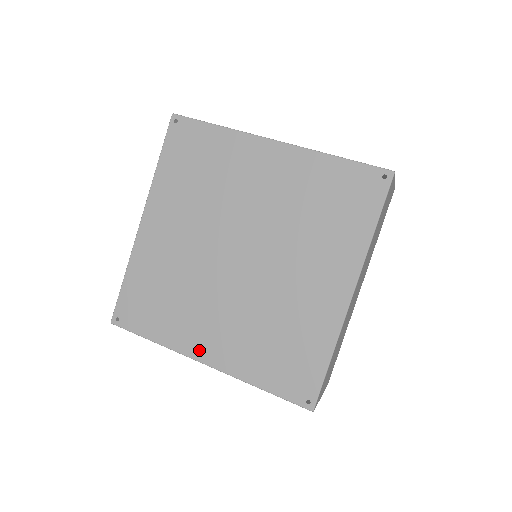
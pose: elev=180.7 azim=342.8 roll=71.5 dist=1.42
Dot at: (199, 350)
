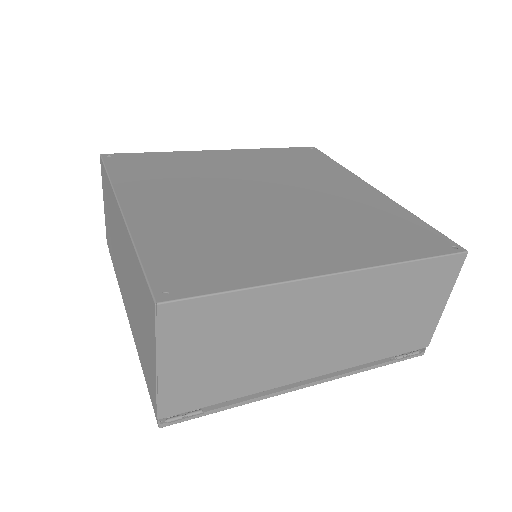
Dot at: (315, 265)
